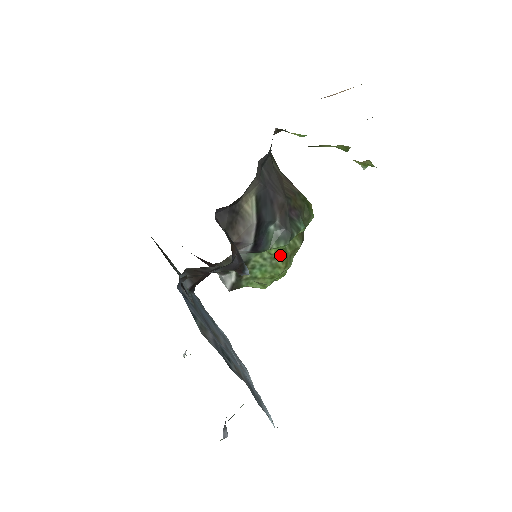
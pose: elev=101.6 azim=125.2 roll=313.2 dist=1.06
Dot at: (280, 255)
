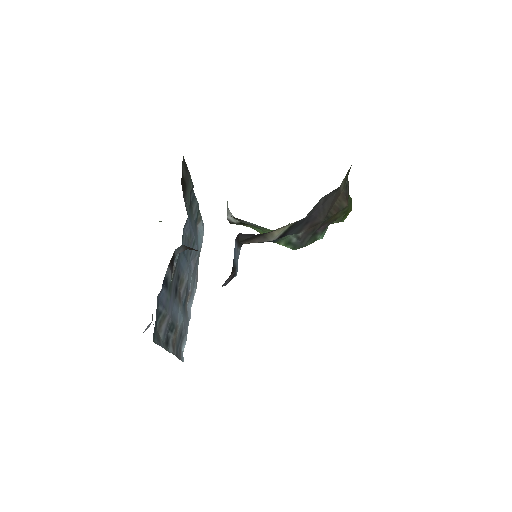
Dot at: occluded
